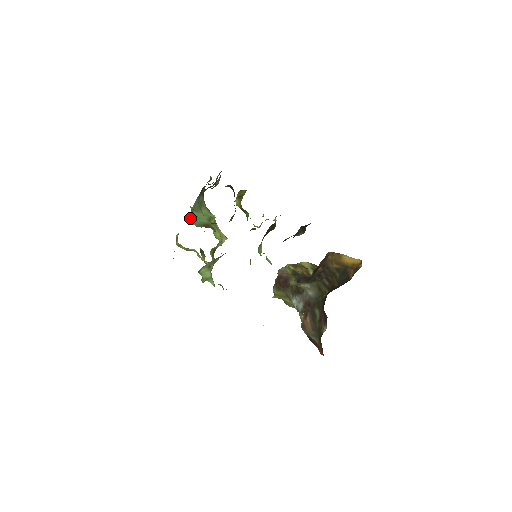
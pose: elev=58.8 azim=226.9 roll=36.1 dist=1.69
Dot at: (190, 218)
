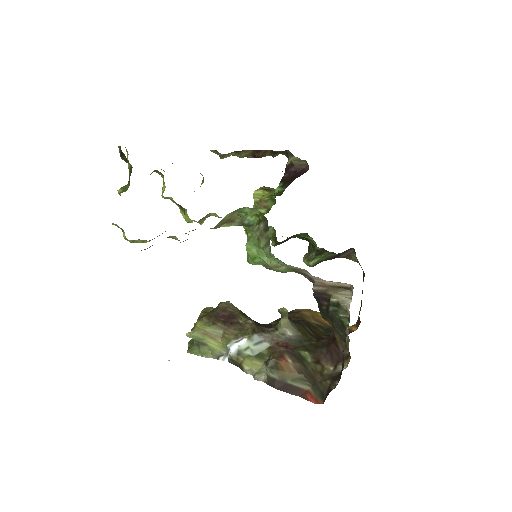
Dot at: occluded
